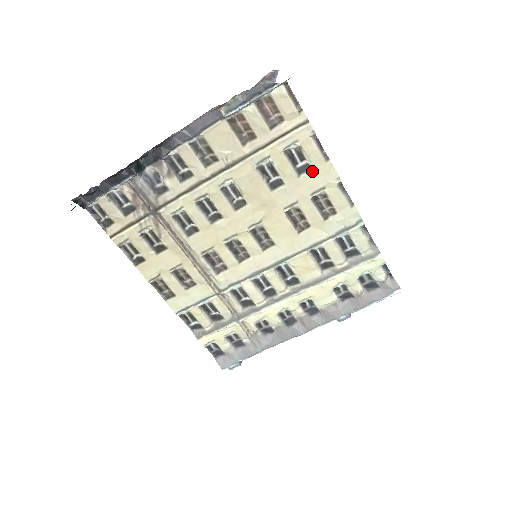
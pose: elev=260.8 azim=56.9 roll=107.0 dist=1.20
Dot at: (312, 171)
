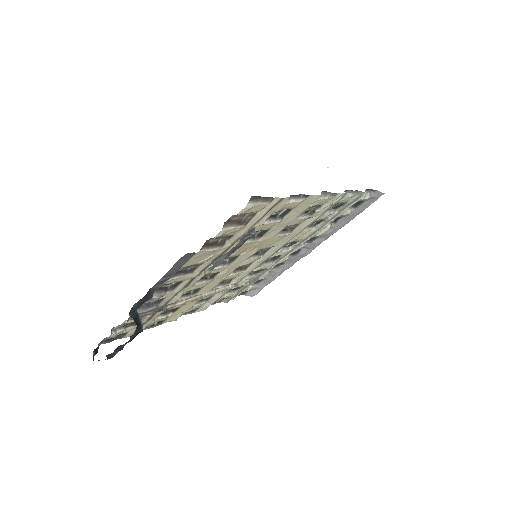
Dot at: (294, 209)
